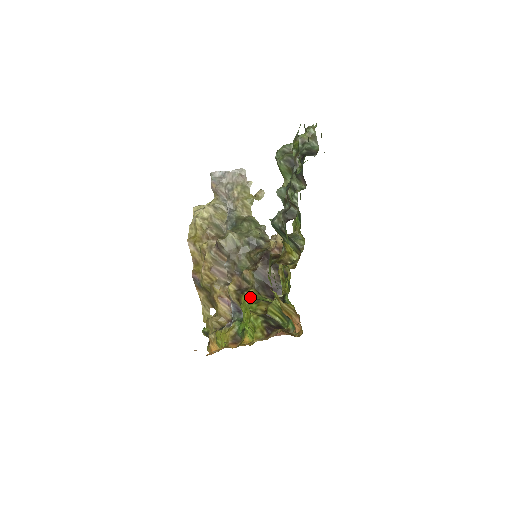
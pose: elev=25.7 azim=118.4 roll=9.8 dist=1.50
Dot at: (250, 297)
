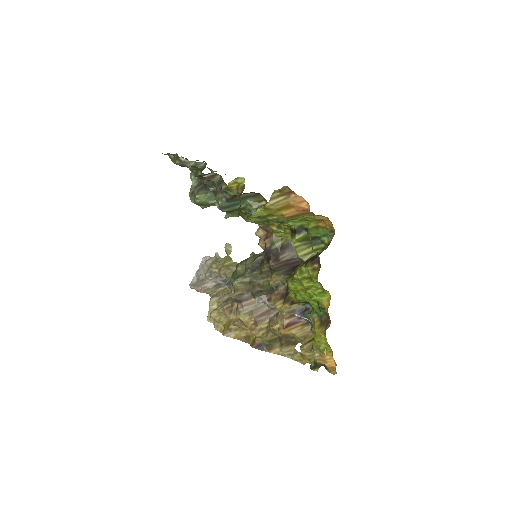
Dot at: occluded
